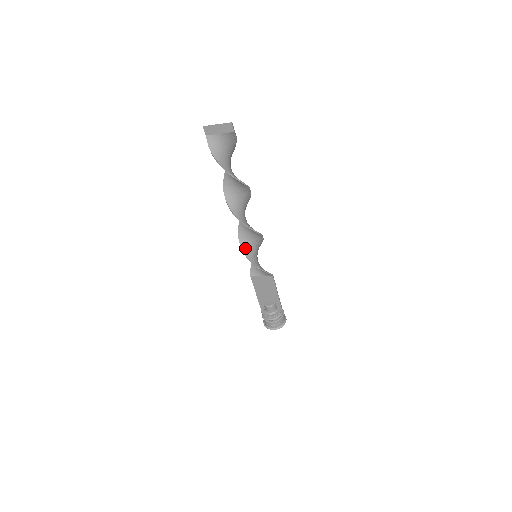
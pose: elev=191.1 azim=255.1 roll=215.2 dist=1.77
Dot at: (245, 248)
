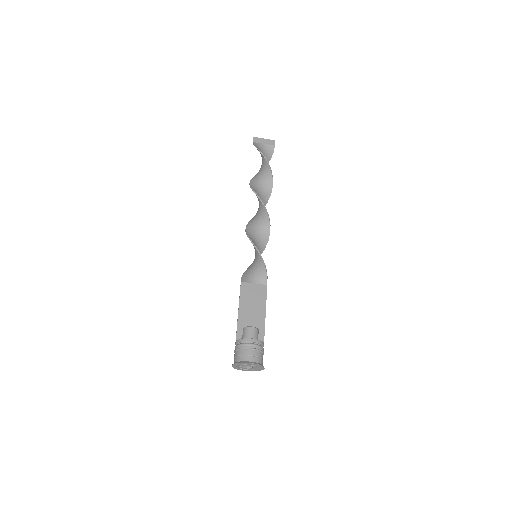
Dot at: (251, 237)
